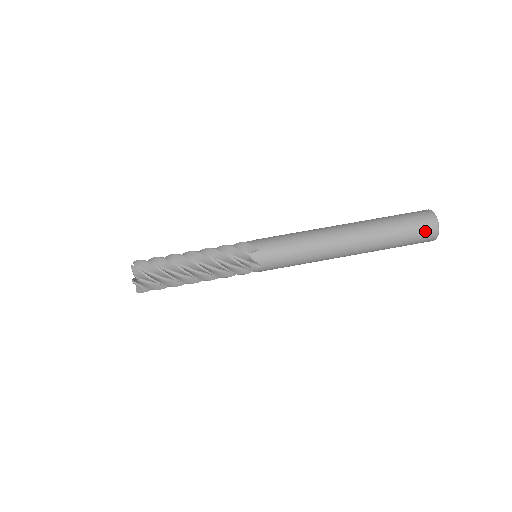
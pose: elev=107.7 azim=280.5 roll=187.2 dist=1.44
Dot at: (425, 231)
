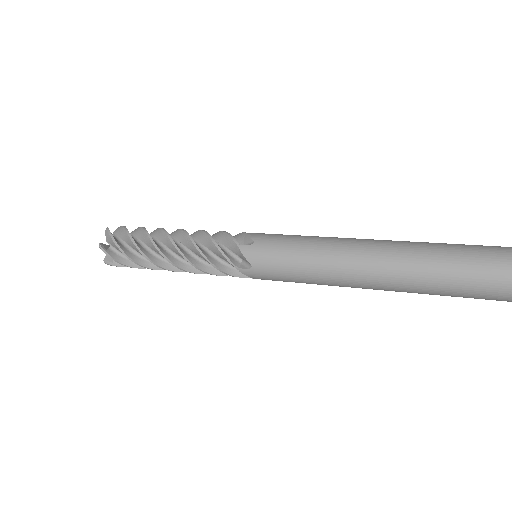
Dot at: out of frame
